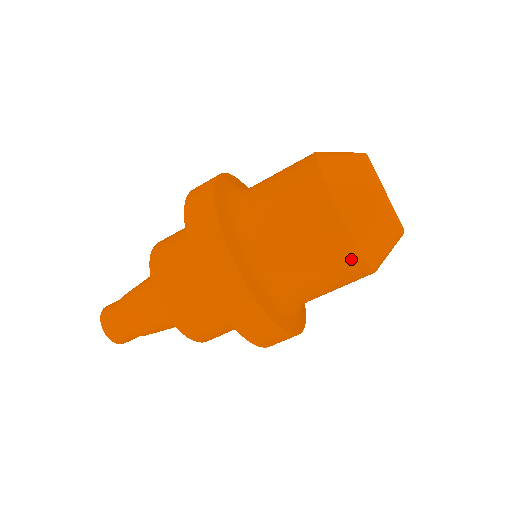
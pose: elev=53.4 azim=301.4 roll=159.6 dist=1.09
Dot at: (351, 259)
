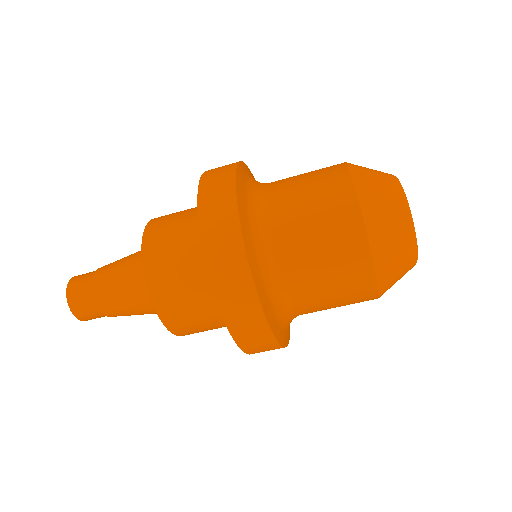
Dot at: (350, 216)
